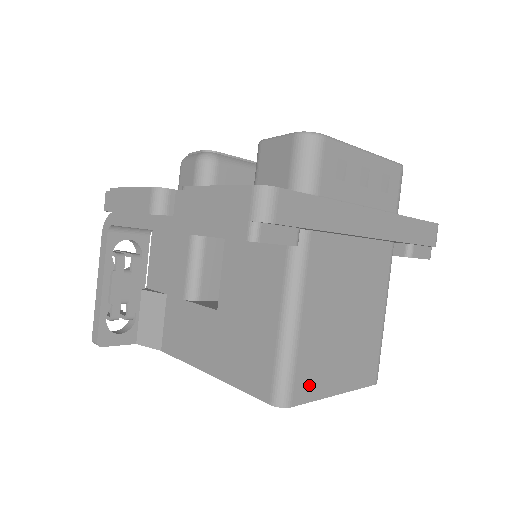
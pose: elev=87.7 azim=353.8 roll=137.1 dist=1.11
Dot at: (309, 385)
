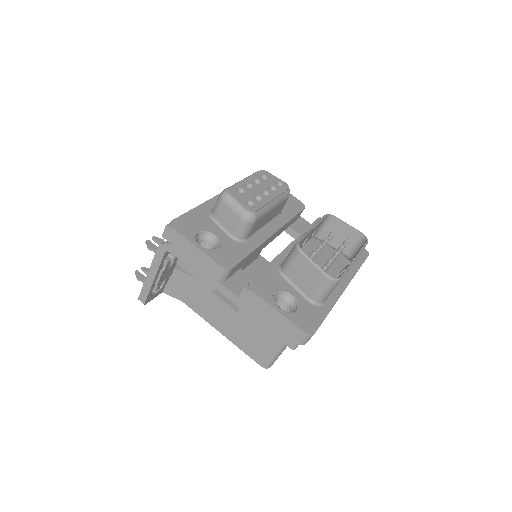
Dot at: occluded
